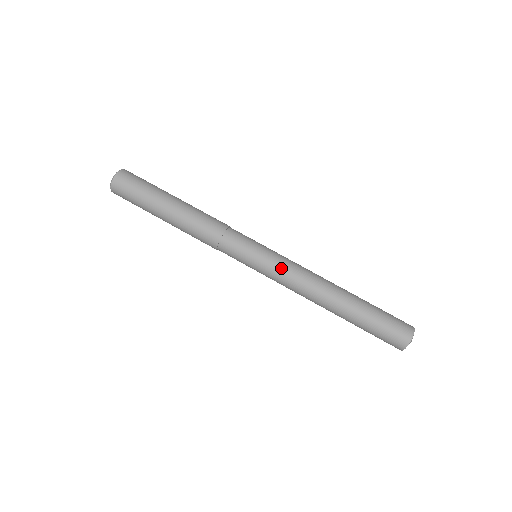
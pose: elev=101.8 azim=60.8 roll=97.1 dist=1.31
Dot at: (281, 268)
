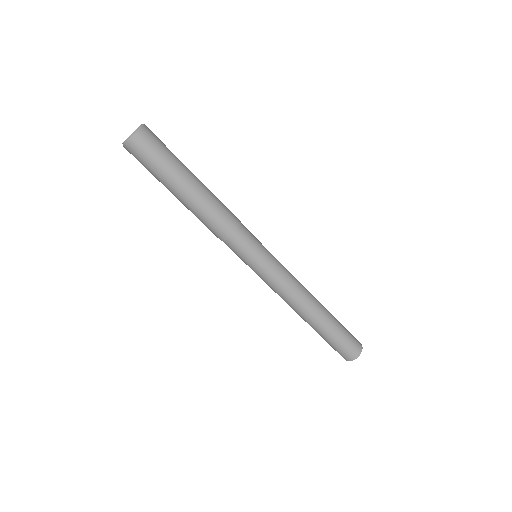
Dot at: (279, 276)
